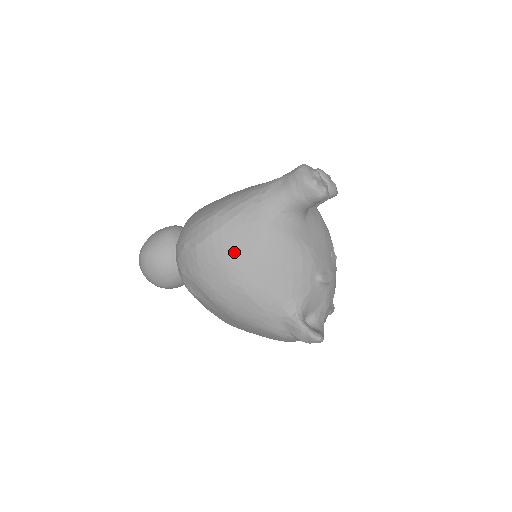
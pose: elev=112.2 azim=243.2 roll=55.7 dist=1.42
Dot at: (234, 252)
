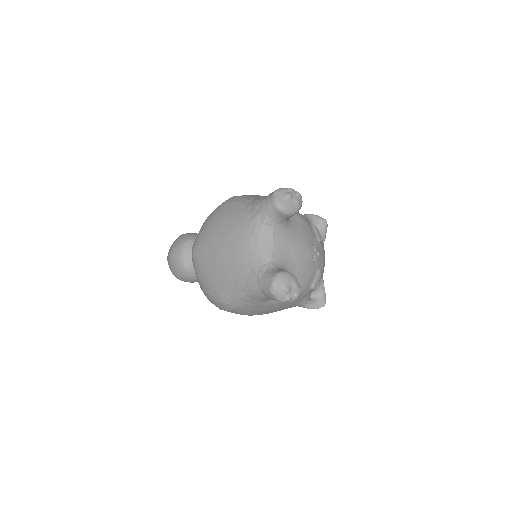
Dot at: (249, 314)
